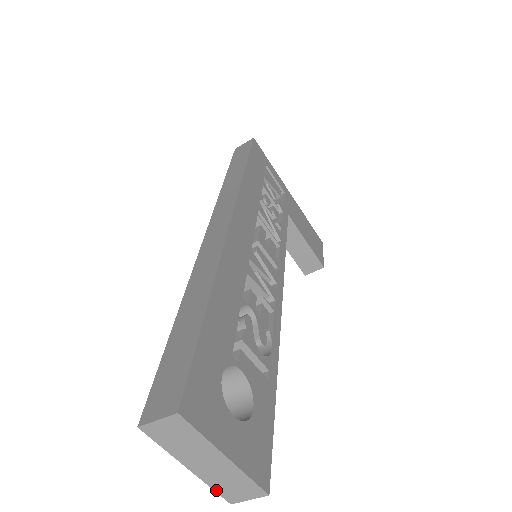
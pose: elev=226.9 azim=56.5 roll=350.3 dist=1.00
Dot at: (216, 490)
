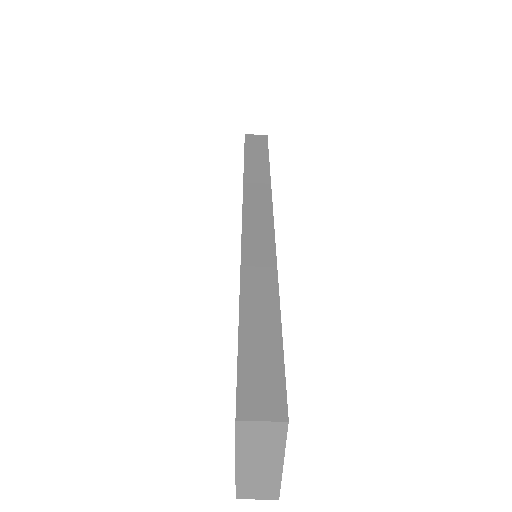
Dot at: (238, 486)
